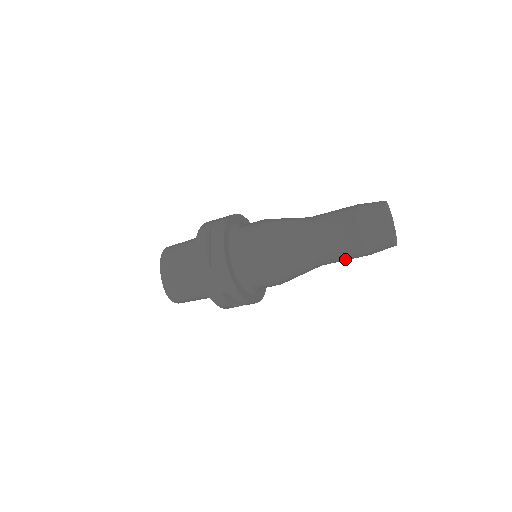
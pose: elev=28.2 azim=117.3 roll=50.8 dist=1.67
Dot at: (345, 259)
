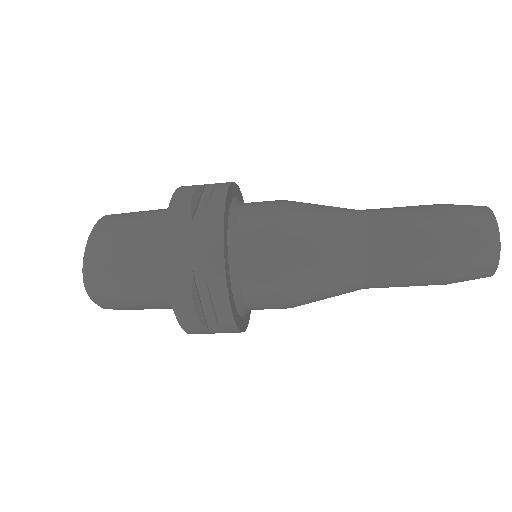
Dot at: (411, 274)
